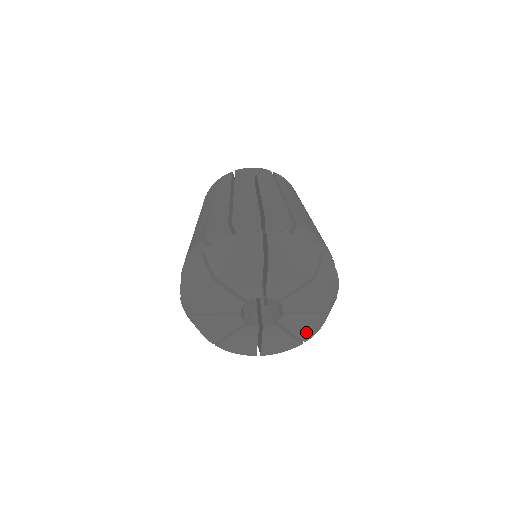
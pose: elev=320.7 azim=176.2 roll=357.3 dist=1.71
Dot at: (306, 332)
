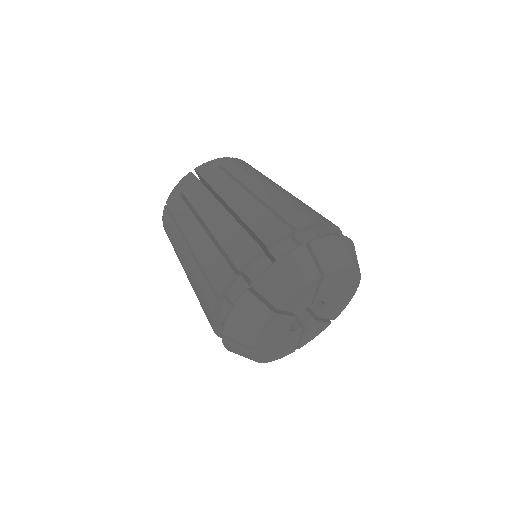
Dot at: (337, 312)
